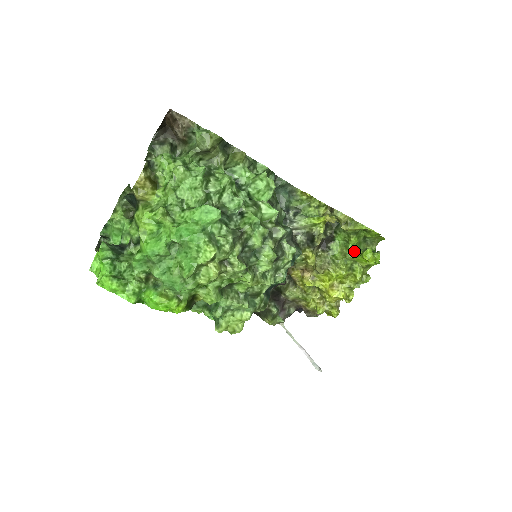
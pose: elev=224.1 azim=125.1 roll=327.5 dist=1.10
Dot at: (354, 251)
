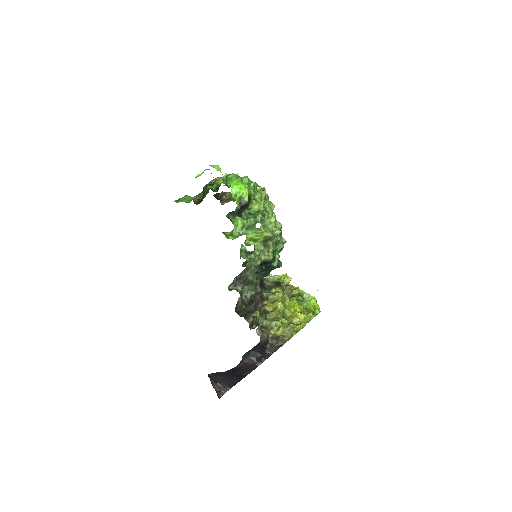
Dot at: occluded
